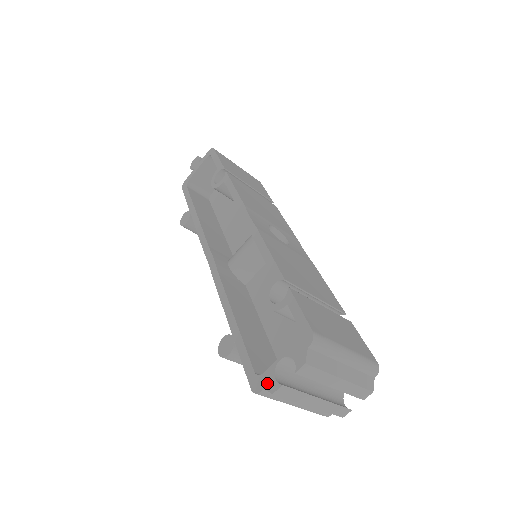
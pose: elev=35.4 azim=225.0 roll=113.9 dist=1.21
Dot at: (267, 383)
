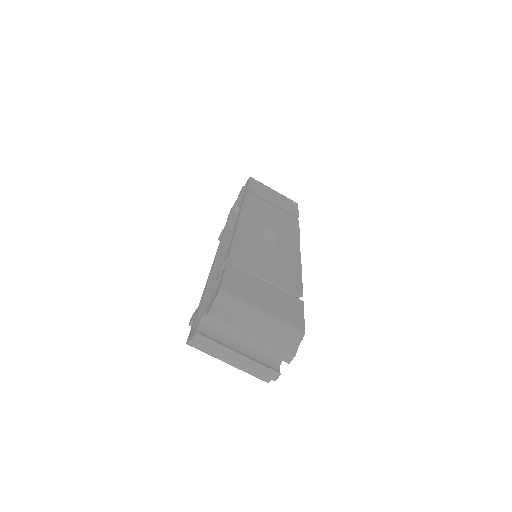
Dot at: (192, 334)
